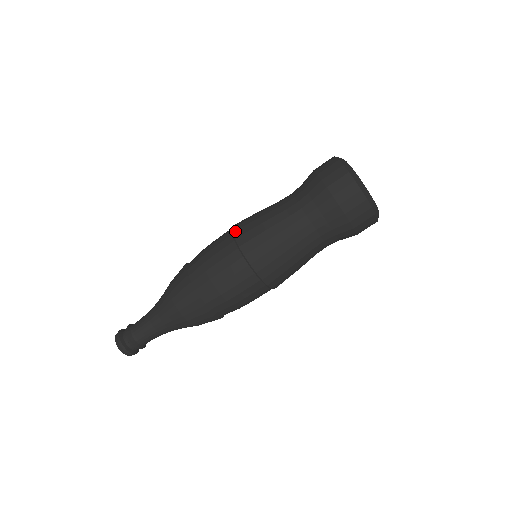
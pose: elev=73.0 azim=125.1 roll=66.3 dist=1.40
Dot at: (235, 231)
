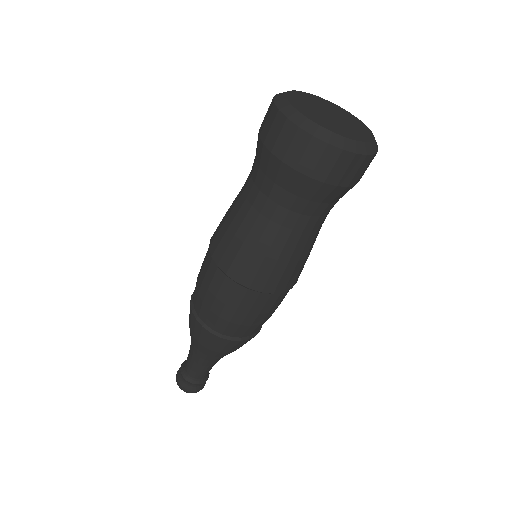
Dot at: (210, 245)
